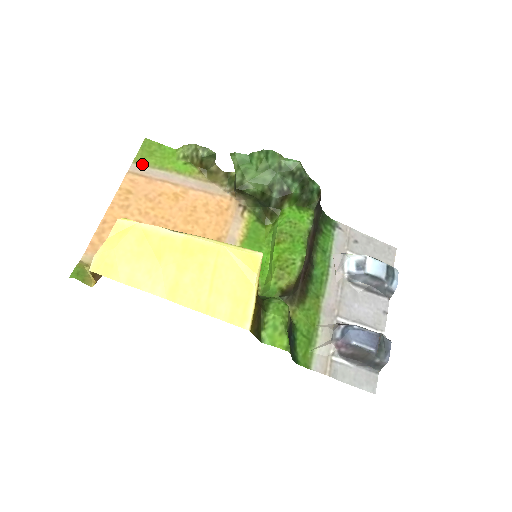
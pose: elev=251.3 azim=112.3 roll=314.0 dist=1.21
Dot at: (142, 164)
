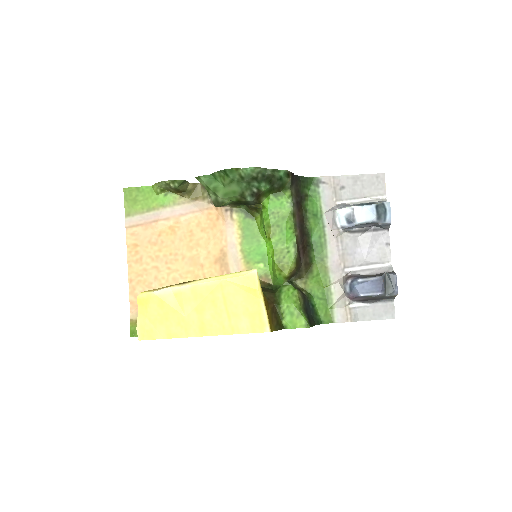
Dot at: (133, 214)
